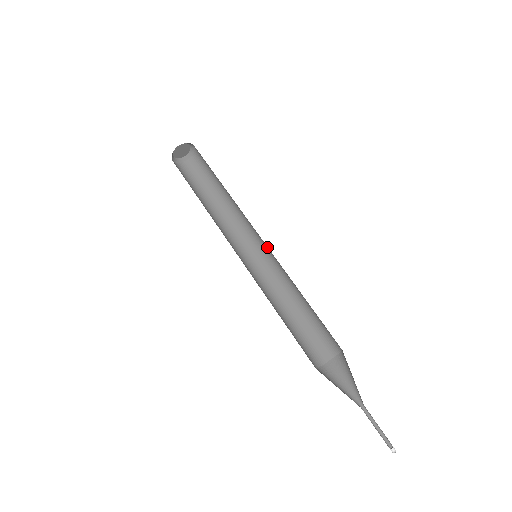
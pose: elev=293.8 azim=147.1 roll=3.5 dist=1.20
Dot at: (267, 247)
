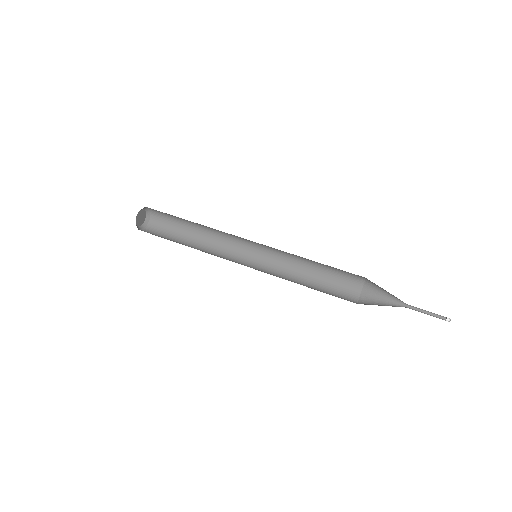
Dot at: (258, 243)
